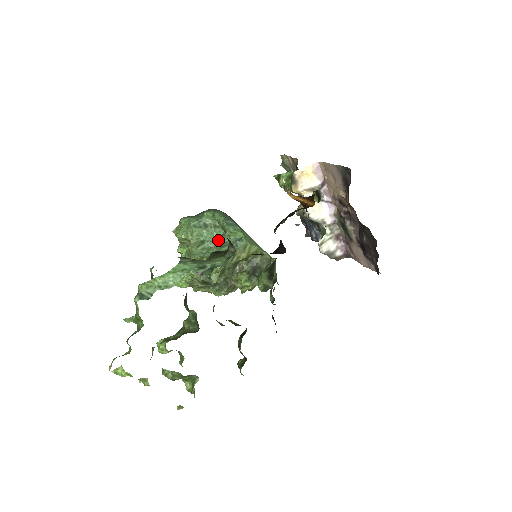
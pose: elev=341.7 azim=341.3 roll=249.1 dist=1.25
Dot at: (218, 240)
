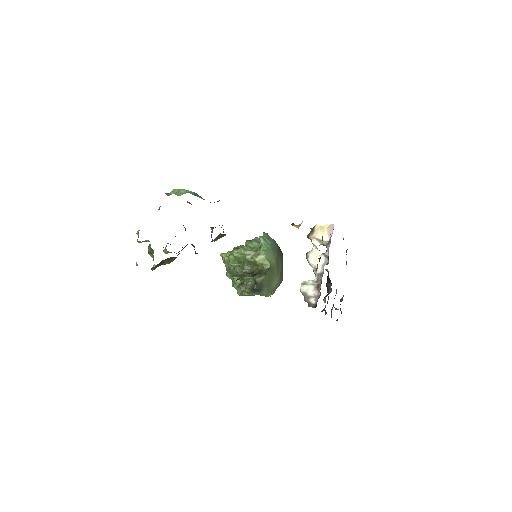
Dot at: occluded
